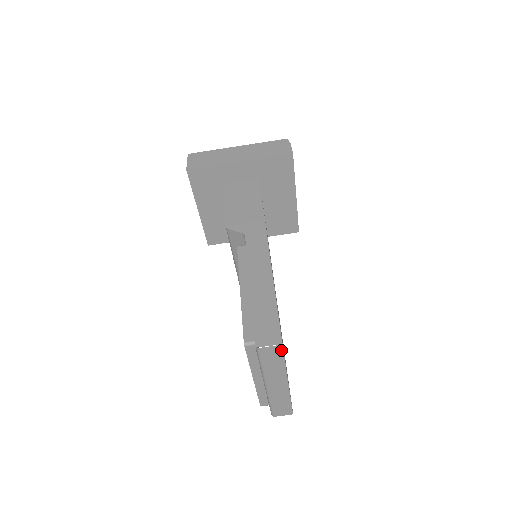
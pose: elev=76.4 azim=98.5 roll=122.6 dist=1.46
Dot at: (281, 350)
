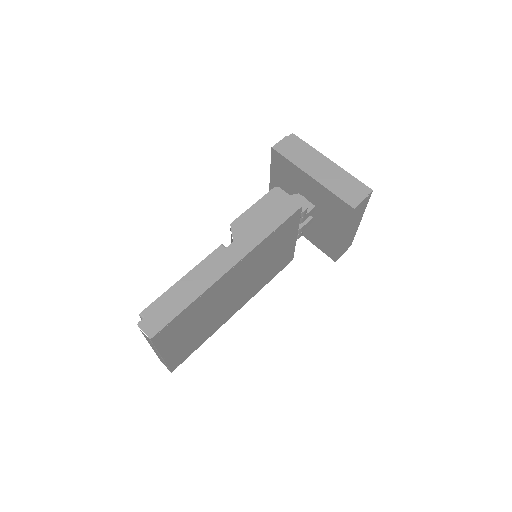
Dot at: (151, 341)
